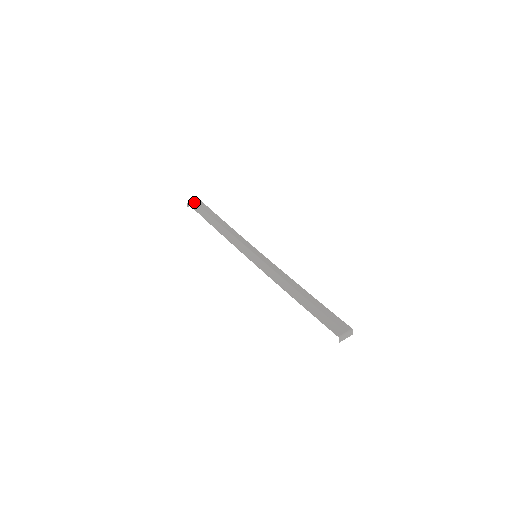
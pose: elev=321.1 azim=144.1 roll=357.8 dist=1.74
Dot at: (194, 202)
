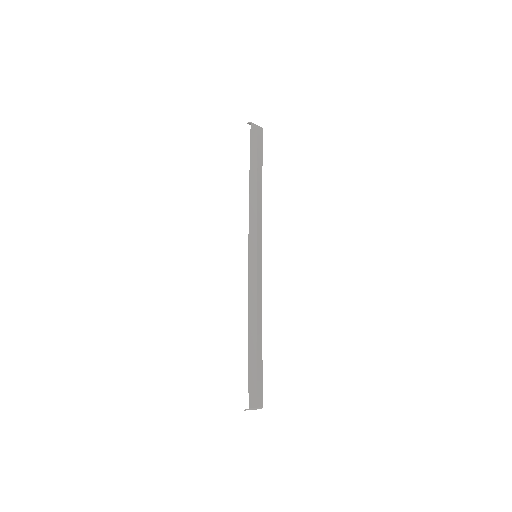
Dot at: (257, 127)
